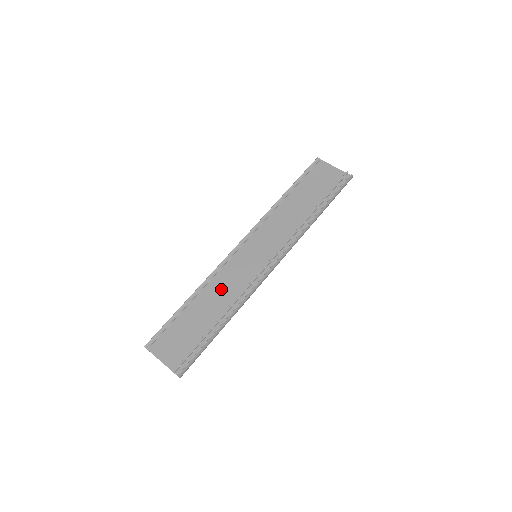
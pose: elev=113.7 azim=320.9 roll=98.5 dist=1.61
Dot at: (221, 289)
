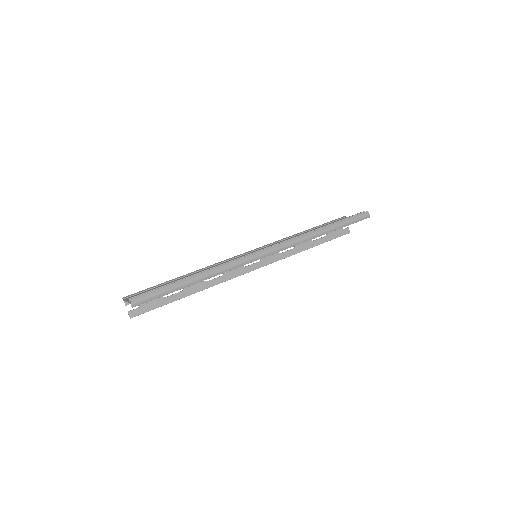
Dot at: occluded
